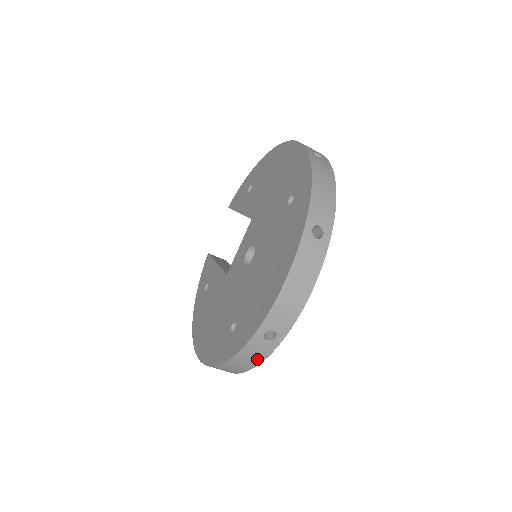
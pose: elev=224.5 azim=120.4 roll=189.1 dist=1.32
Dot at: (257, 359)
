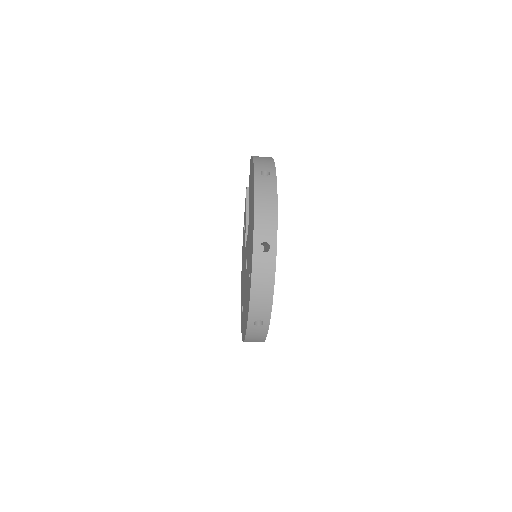
Dot at: occluded
